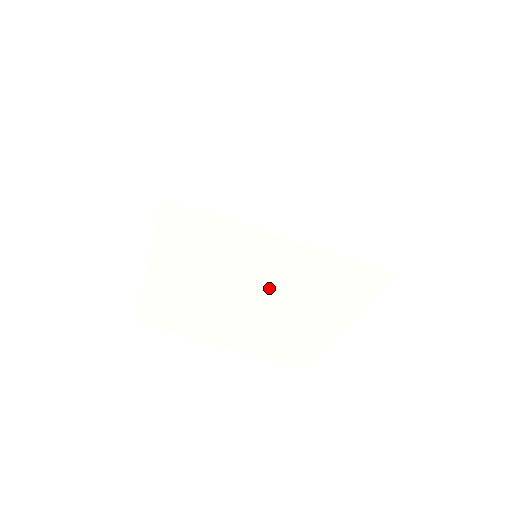
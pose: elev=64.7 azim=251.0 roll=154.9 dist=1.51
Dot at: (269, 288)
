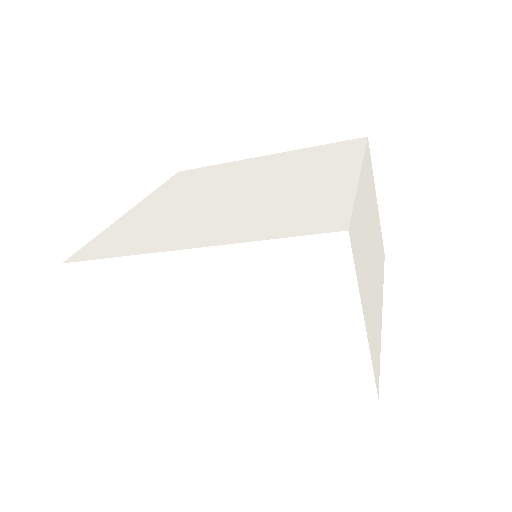
Dot at: occluded
